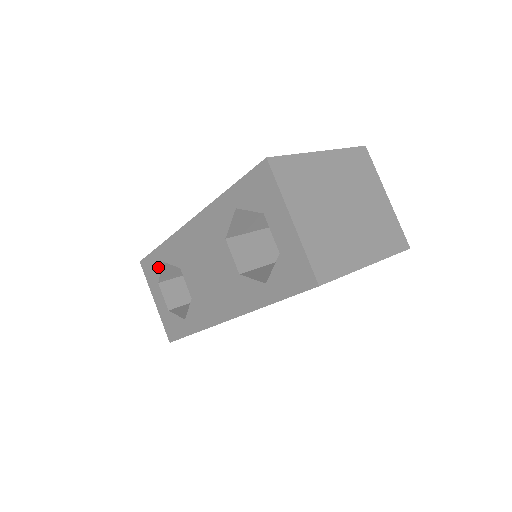
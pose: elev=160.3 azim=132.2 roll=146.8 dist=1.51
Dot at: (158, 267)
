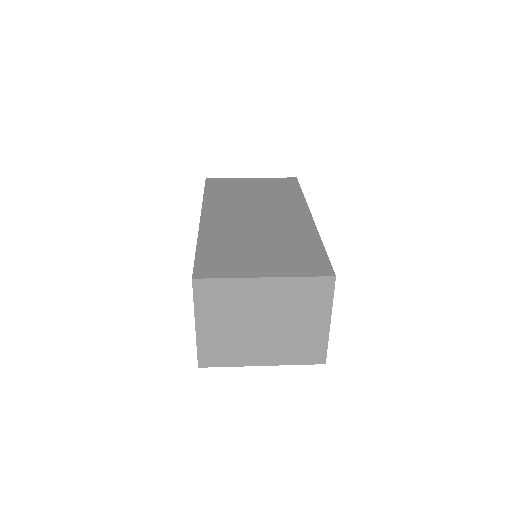
Dot at: occluded
